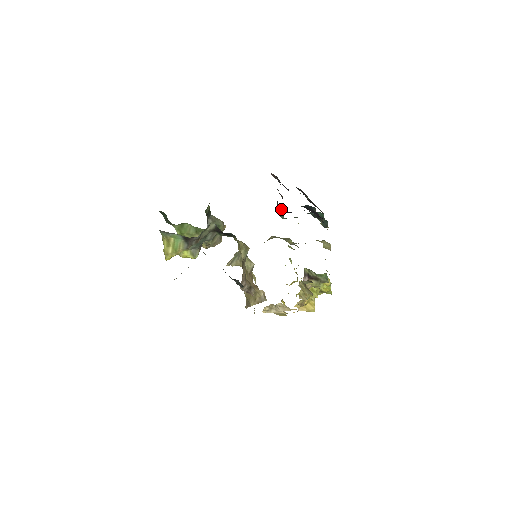
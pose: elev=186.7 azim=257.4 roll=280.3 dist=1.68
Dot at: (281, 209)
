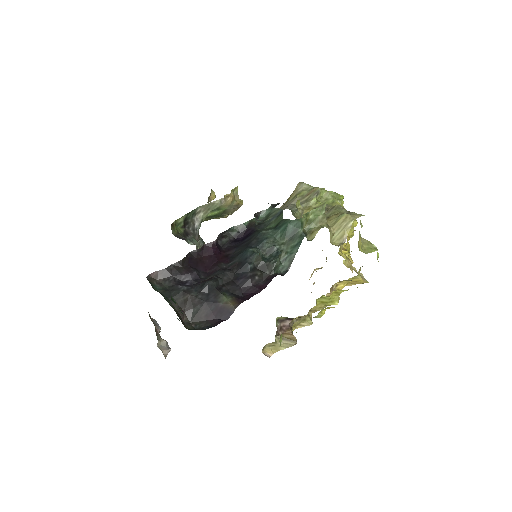
Dot at: (237, 233)
